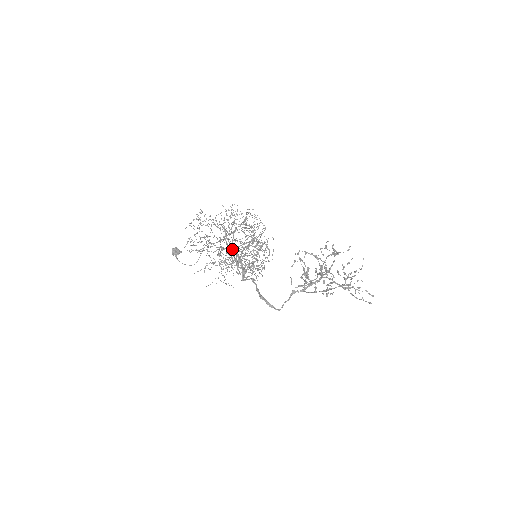
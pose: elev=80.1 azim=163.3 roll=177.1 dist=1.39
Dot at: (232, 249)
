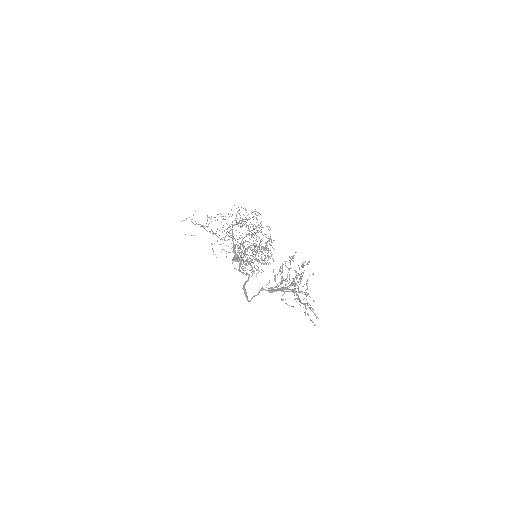
Dot at: occluded
